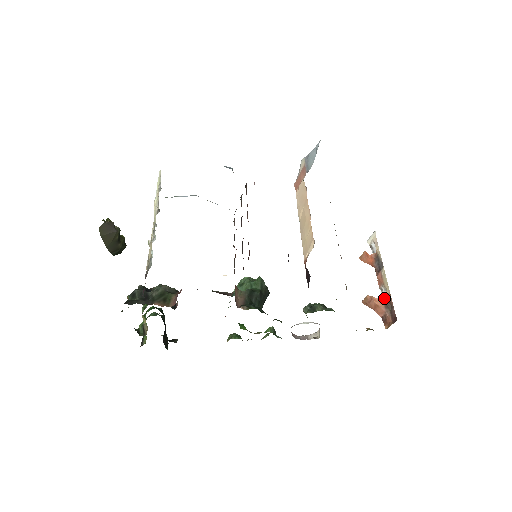
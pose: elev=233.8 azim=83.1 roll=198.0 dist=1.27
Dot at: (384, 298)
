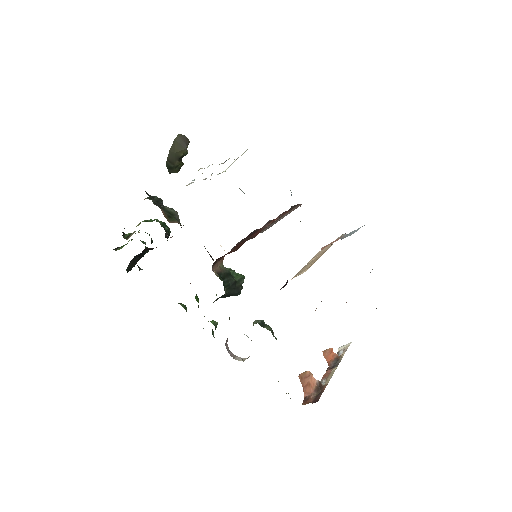
Dot at: (320, 383)
